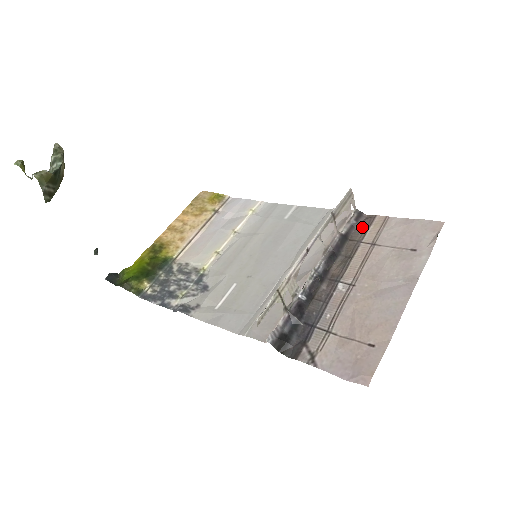
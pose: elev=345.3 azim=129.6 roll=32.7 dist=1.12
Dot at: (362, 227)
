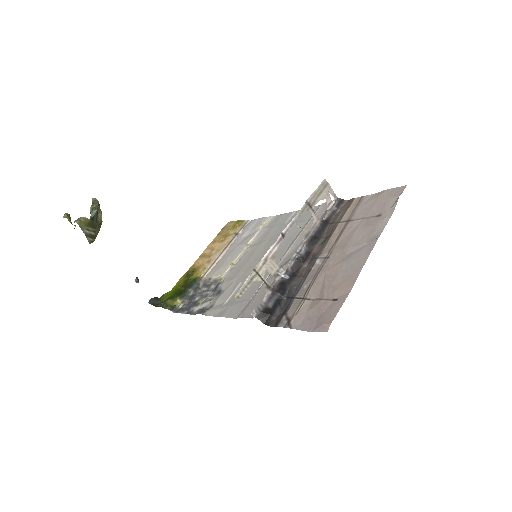
Dot at: (341, 211)
